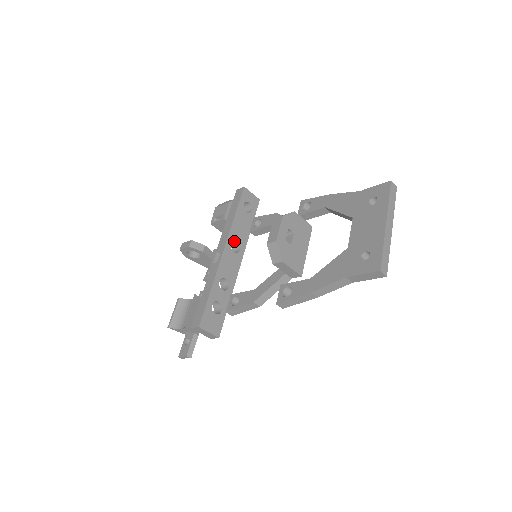
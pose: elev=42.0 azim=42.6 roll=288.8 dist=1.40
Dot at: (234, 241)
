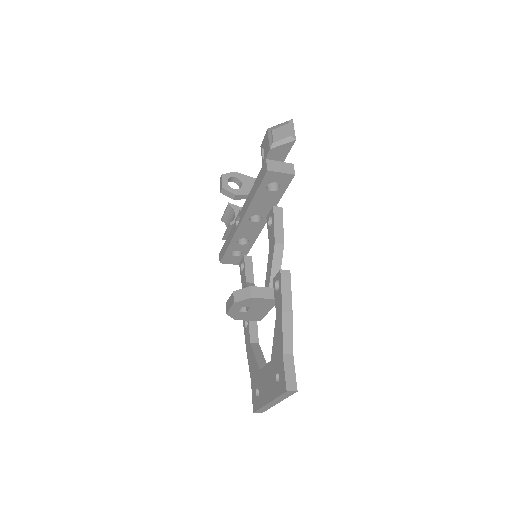
Dot at: (255, 214)
